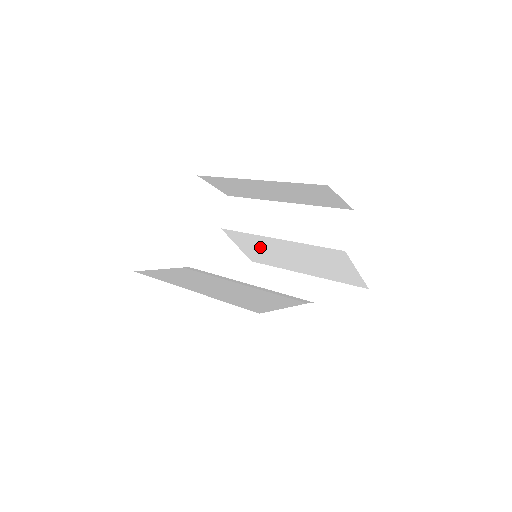
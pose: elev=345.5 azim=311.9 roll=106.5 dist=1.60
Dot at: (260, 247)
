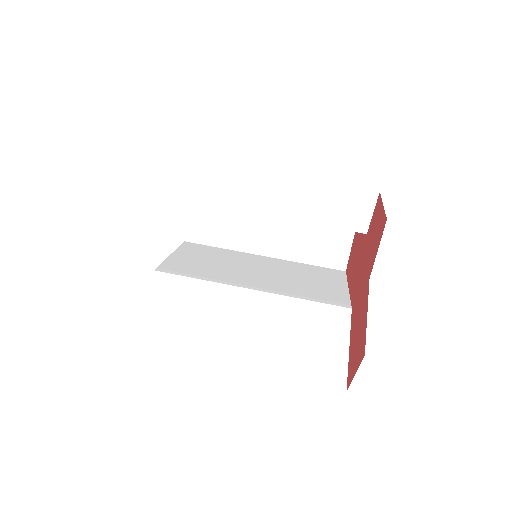
Dot at: occluded
